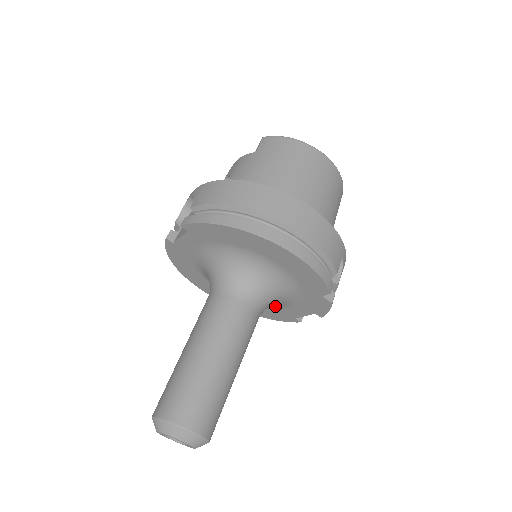
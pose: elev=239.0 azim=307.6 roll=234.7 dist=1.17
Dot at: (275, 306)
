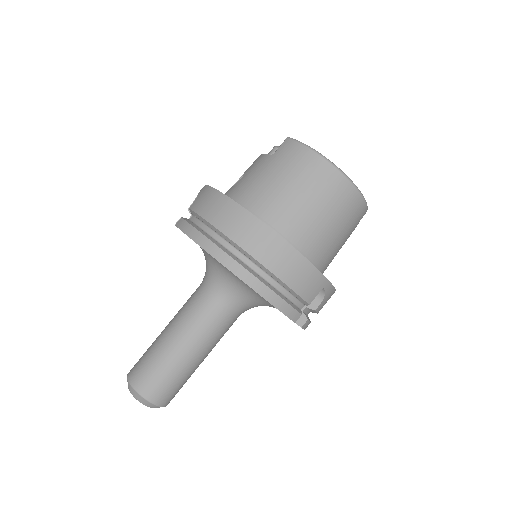
Dot at: occluded
